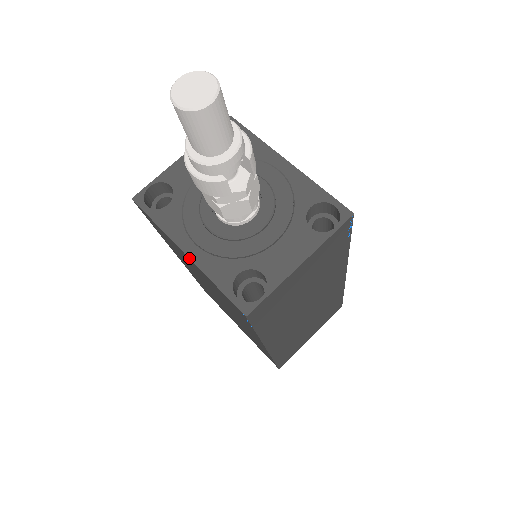
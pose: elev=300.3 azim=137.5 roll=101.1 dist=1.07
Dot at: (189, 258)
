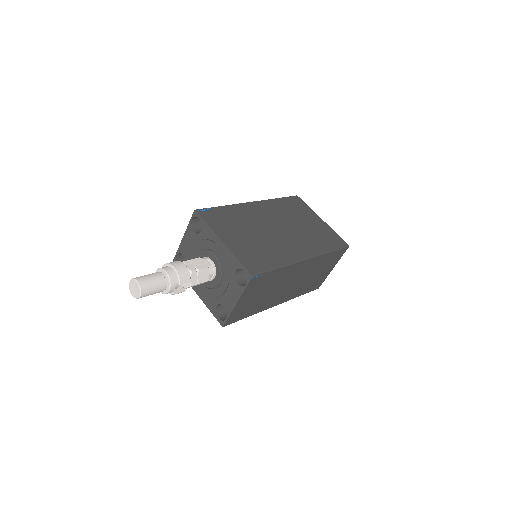
Dot at: occluded
